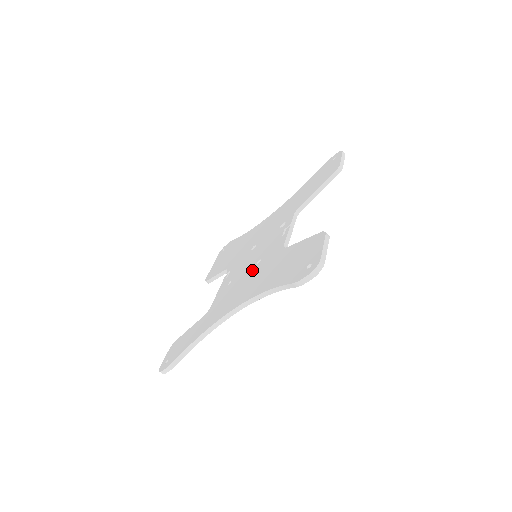
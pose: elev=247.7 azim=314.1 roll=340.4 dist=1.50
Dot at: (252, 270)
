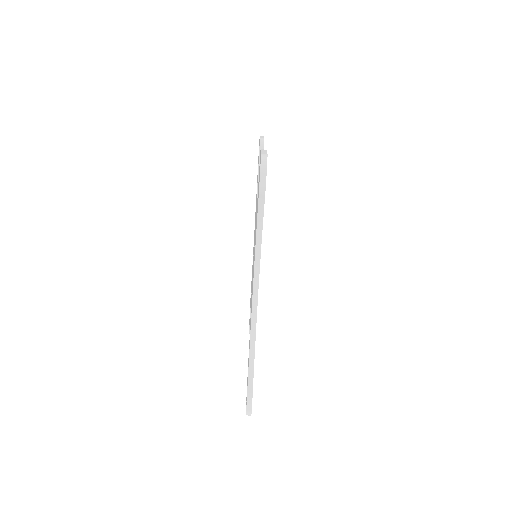
Dot at: occluded
